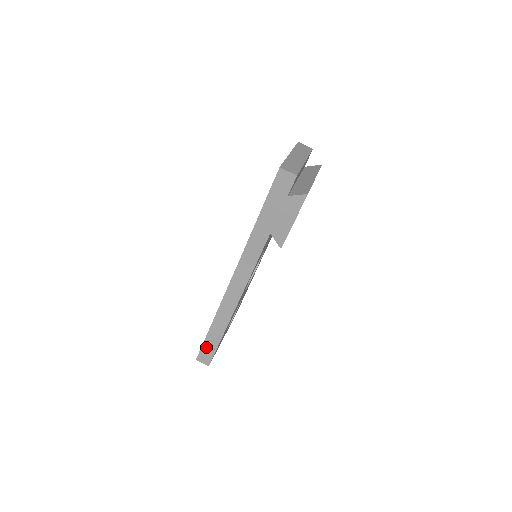
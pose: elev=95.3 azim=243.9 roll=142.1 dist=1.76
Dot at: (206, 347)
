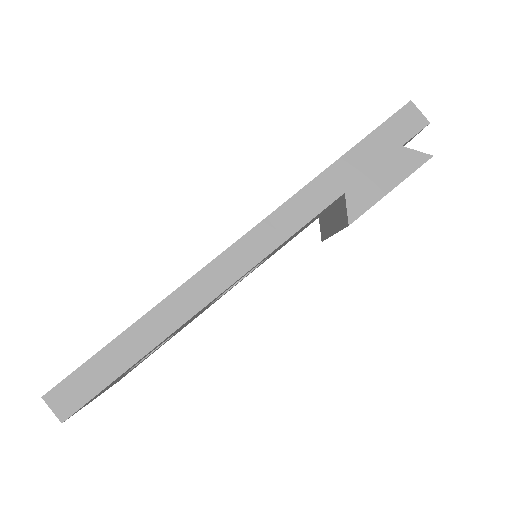
Dot at: (87, 372)
